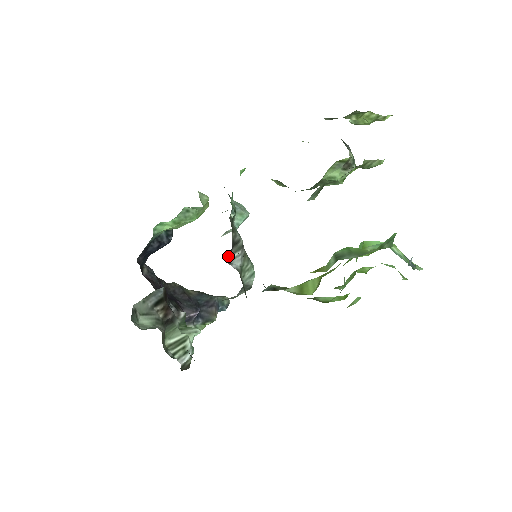
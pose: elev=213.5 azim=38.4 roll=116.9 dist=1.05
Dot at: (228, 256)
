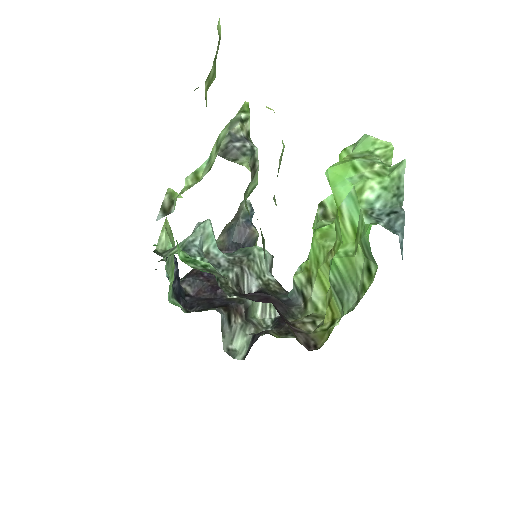
Dot at: (243, 293)
